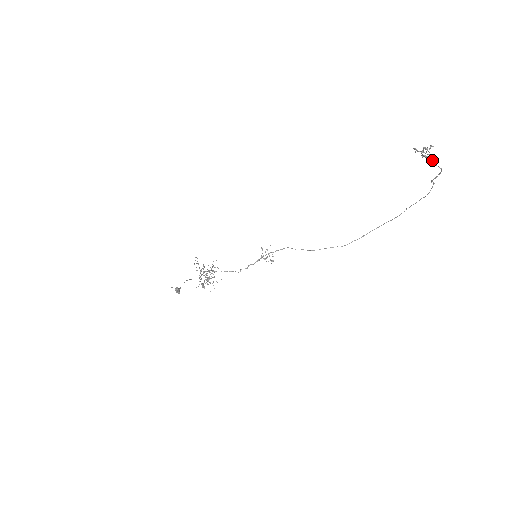
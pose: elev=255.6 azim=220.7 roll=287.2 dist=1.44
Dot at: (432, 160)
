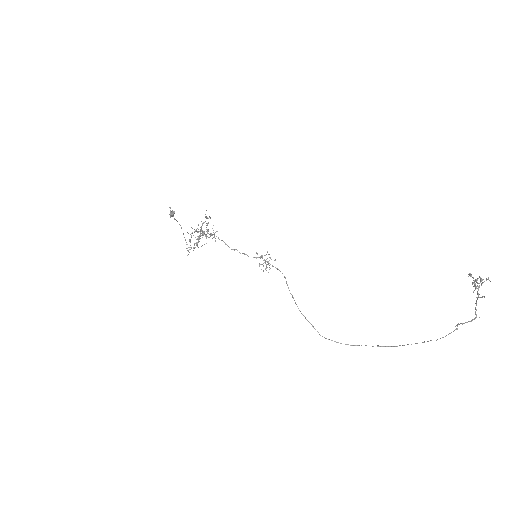
Dot at: (478, 295)
